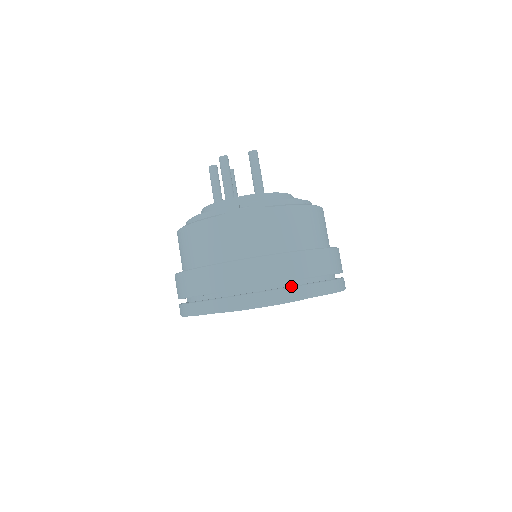
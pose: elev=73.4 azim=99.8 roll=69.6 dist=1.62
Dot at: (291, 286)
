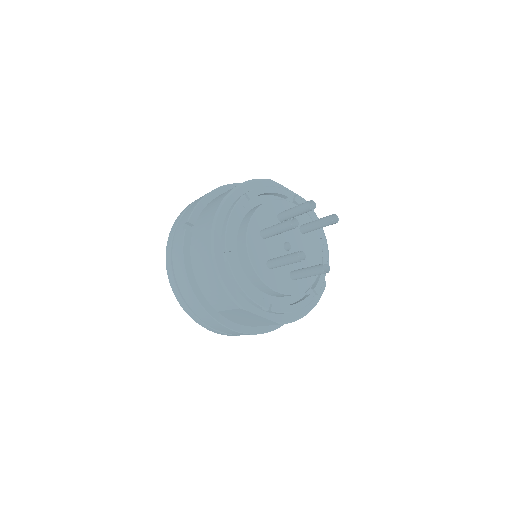
Dot at: occluded
